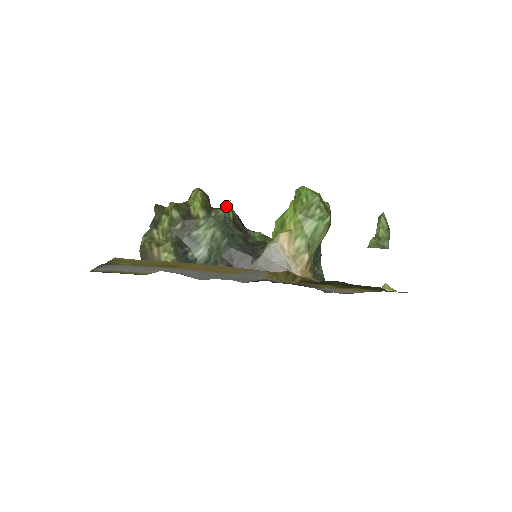
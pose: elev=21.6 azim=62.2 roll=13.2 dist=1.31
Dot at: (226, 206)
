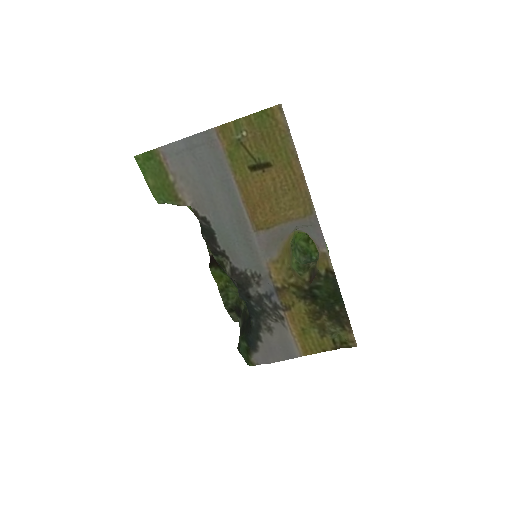
Dot at: occluded
